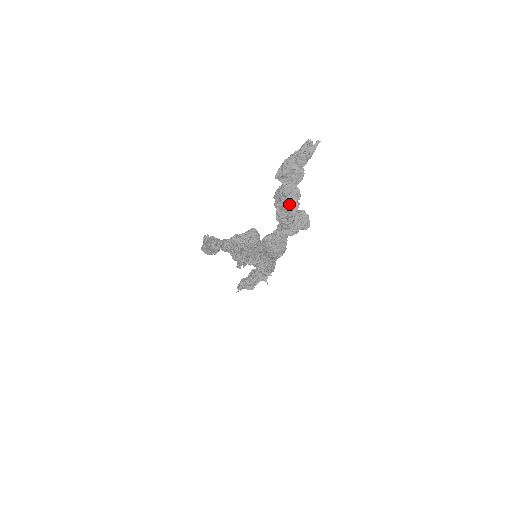
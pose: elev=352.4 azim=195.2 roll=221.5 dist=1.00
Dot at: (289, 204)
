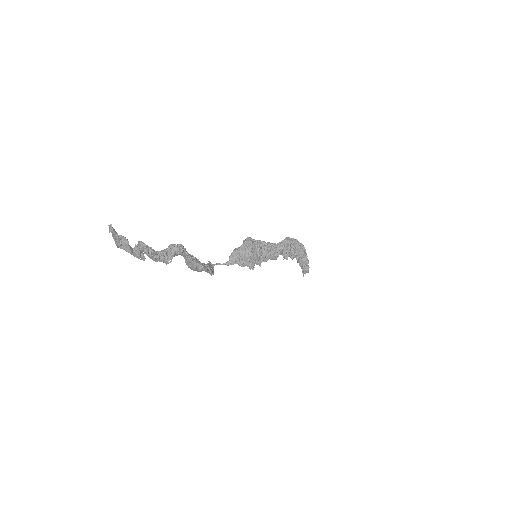
Dot at: (139, 254)
